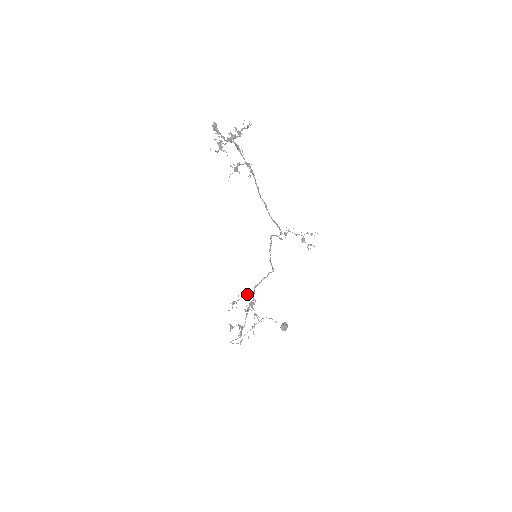
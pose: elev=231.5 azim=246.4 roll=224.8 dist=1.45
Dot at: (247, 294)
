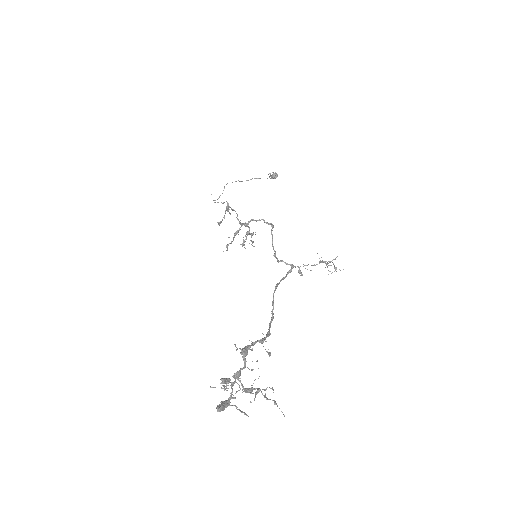
Dot at: occluded
